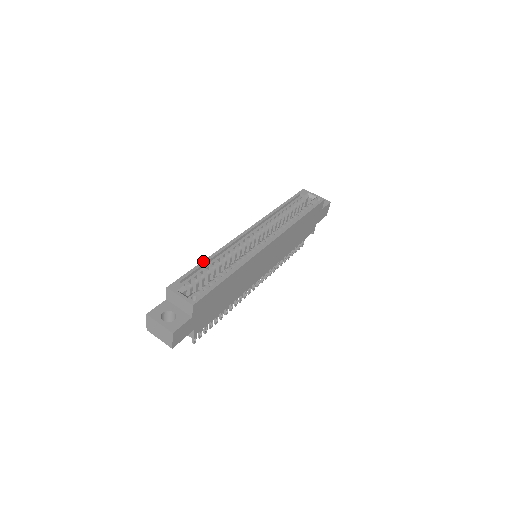
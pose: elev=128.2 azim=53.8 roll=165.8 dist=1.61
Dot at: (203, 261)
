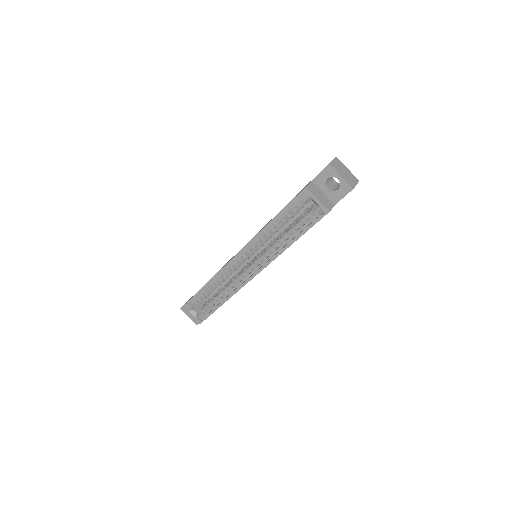
Dot at: (201, 288)
